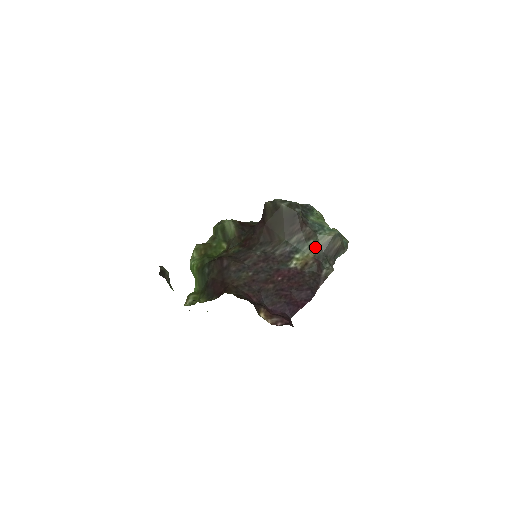
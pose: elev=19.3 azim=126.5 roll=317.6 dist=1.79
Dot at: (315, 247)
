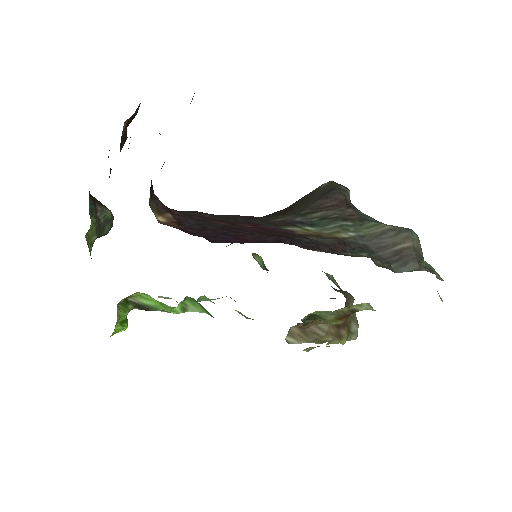
Dot at: (352, 231)
